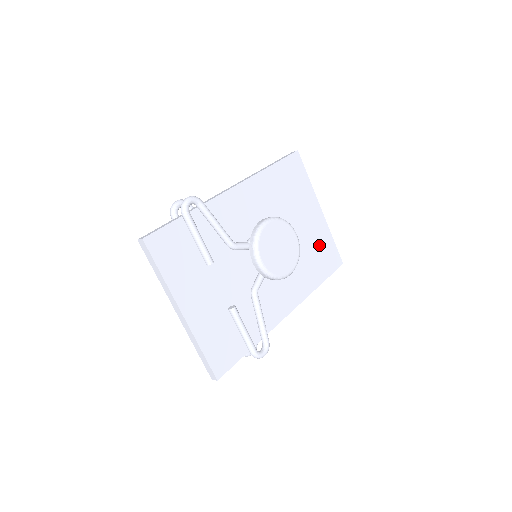
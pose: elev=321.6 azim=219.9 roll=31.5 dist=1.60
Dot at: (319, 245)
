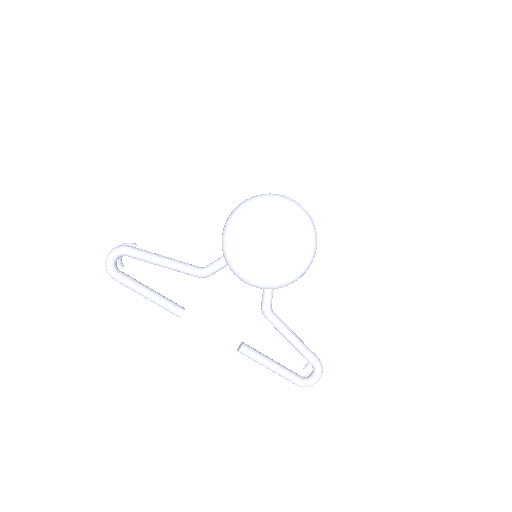
Dot at: (364, 176)
